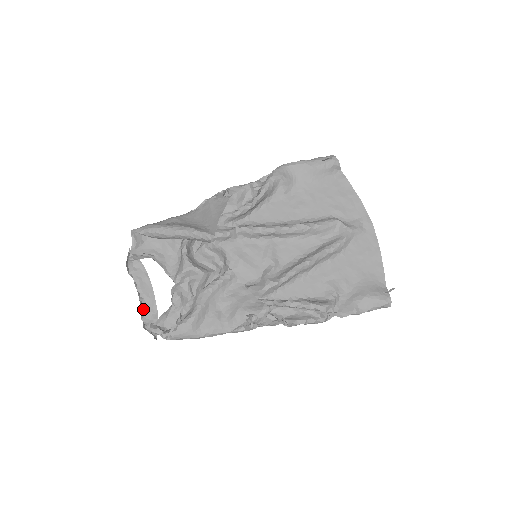
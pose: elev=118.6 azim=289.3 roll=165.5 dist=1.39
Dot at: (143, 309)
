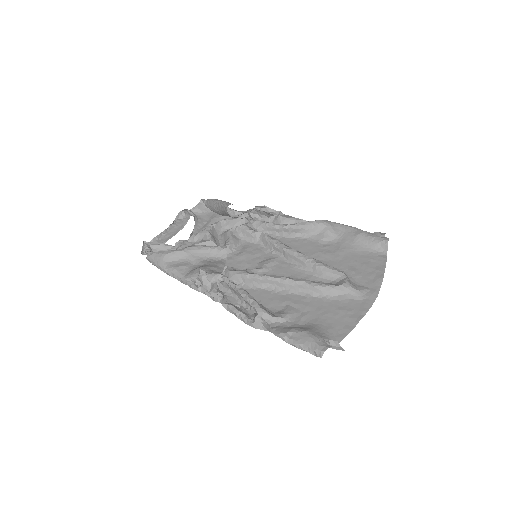
Dot at: (157, 238)
